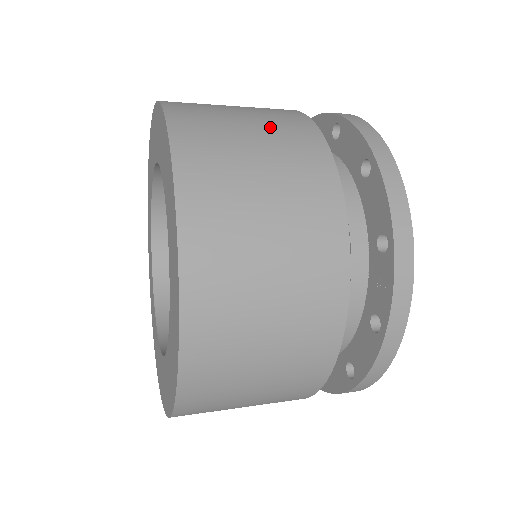
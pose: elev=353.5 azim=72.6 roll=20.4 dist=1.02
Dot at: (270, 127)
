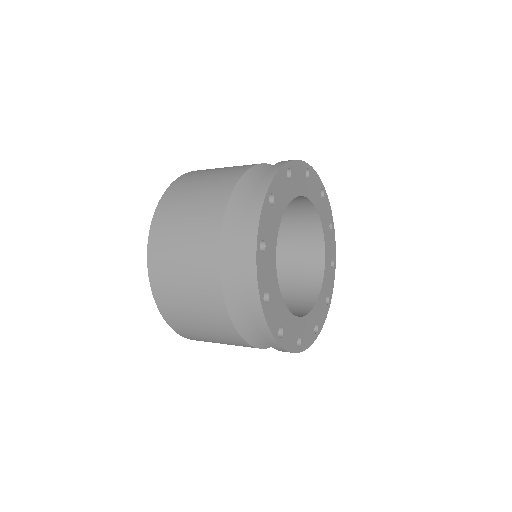
Dot at: occluded
